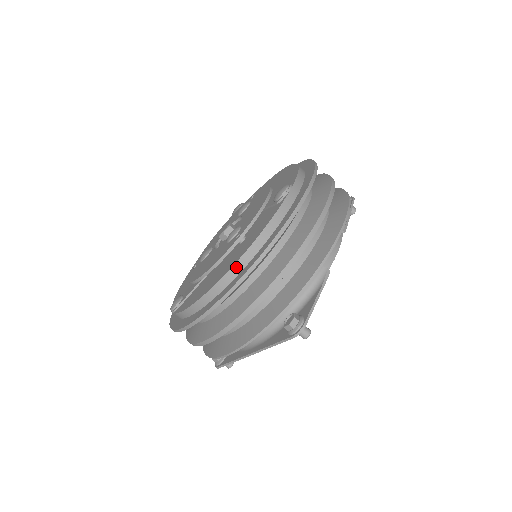
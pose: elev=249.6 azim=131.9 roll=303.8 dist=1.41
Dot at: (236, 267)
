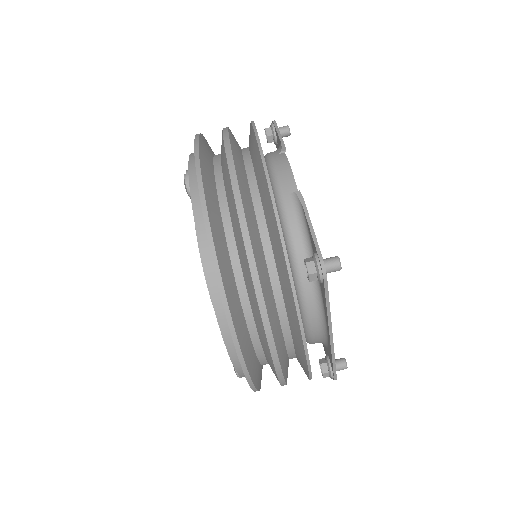
Dot at: (211, 283)
